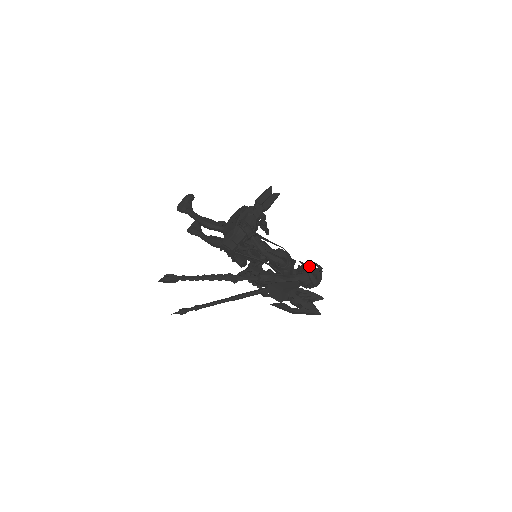
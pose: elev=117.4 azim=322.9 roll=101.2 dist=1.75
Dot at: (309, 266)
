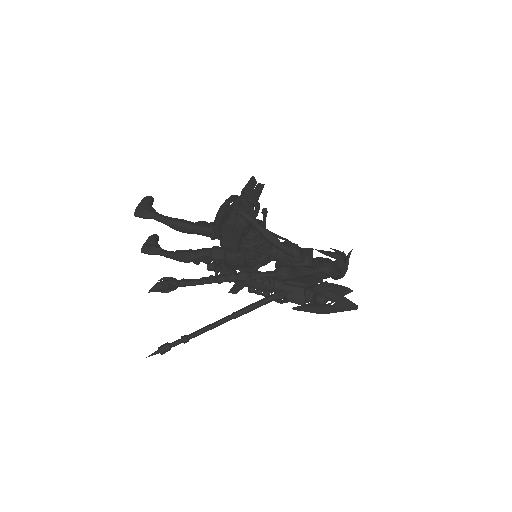
Dot at: (332, 252)
